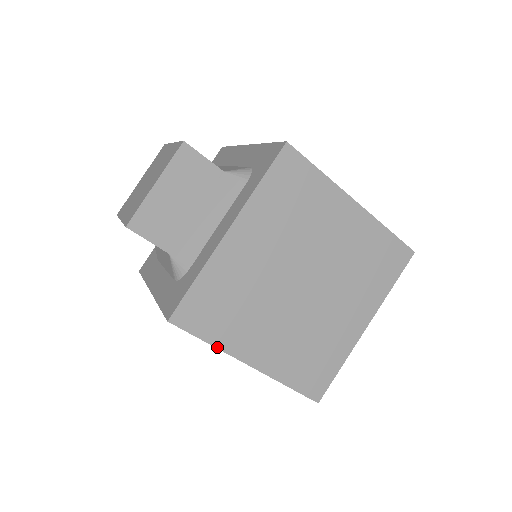
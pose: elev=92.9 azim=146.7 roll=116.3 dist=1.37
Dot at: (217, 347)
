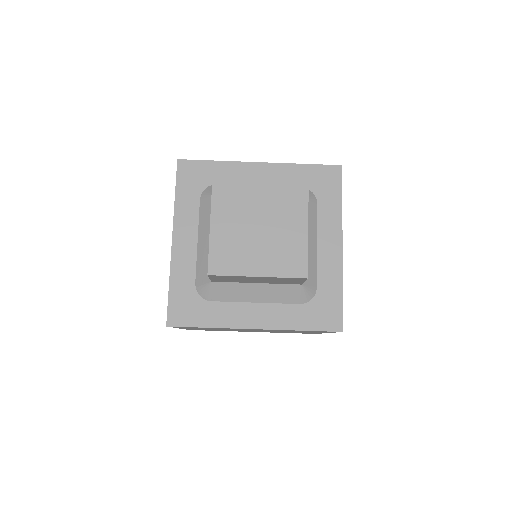
Dot at: occluded
